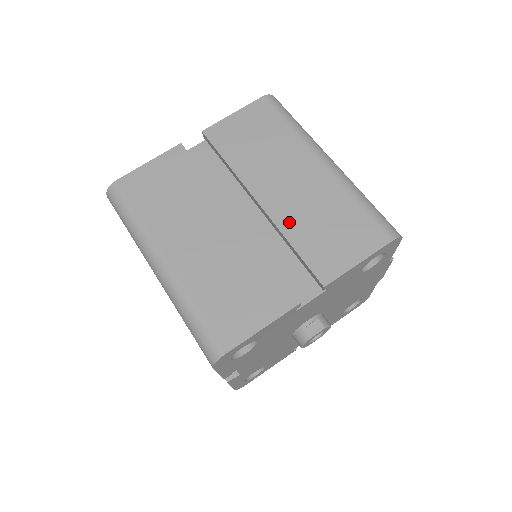
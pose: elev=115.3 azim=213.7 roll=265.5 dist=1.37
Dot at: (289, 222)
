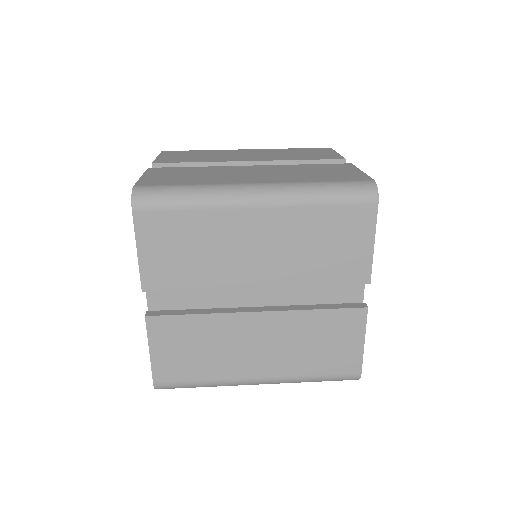
Dot at: (281, 158)
